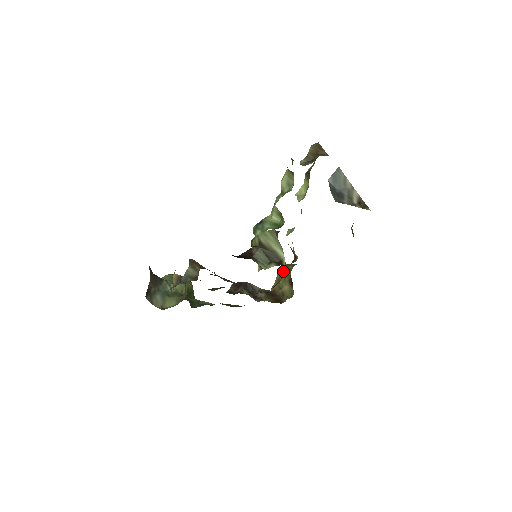
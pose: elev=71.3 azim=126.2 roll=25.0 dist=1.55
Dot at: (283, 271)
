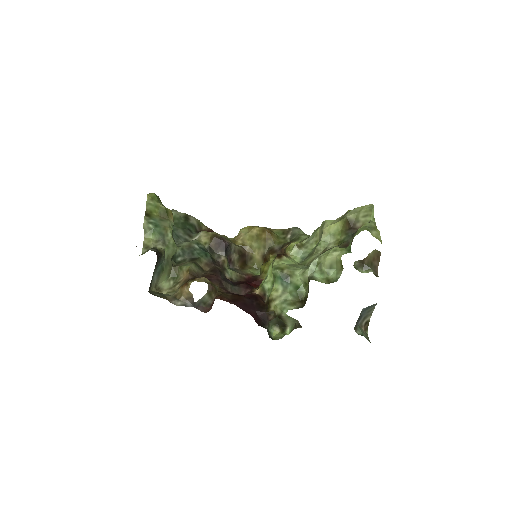
Dot at: (262, 237)
